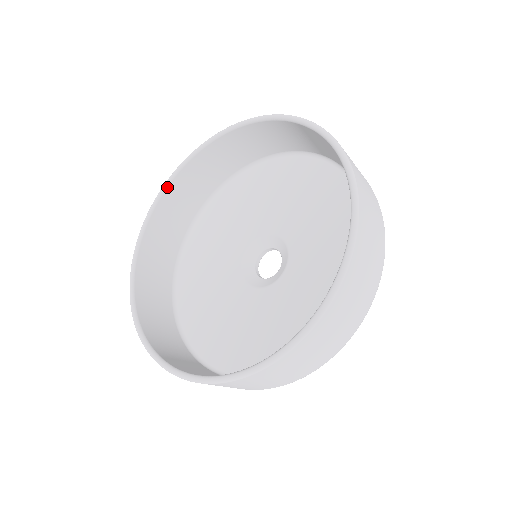
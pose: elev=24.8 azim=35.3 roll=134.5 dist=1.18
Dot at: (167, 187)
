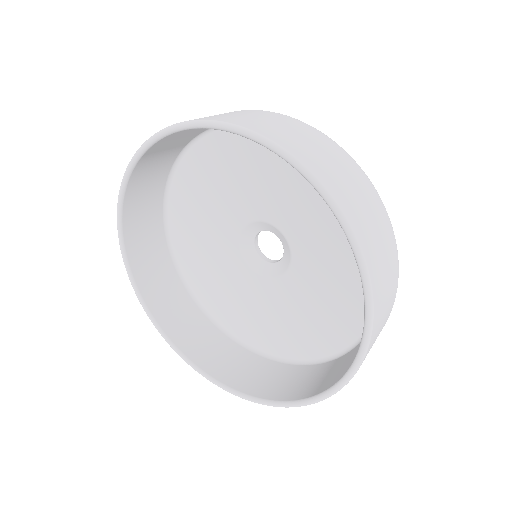
Dot at: (145, 152)
